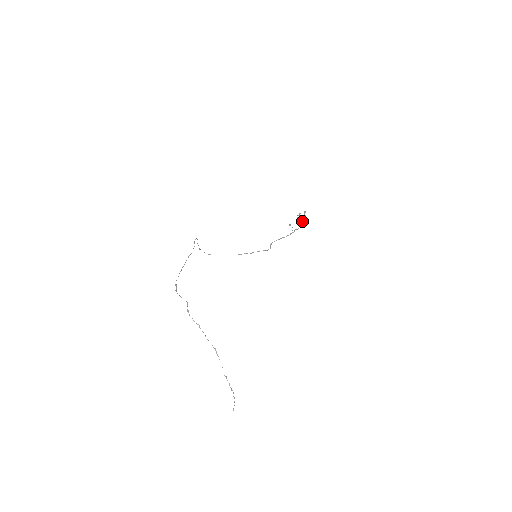
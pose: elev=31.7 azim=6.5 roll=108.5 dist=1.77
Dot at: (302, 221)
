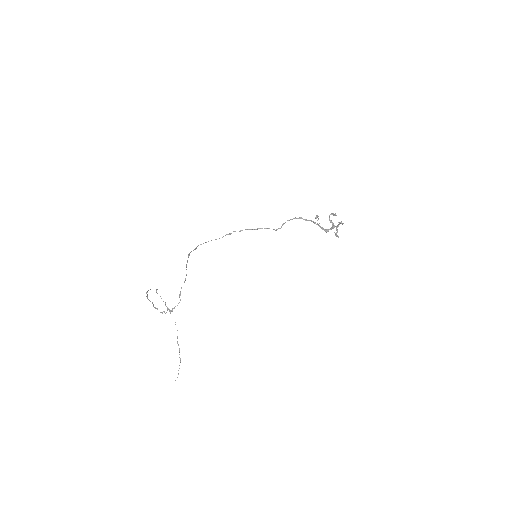
Dot at: (333, 224)
